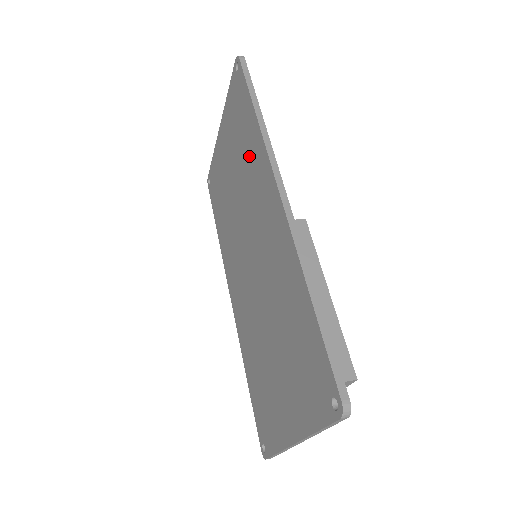
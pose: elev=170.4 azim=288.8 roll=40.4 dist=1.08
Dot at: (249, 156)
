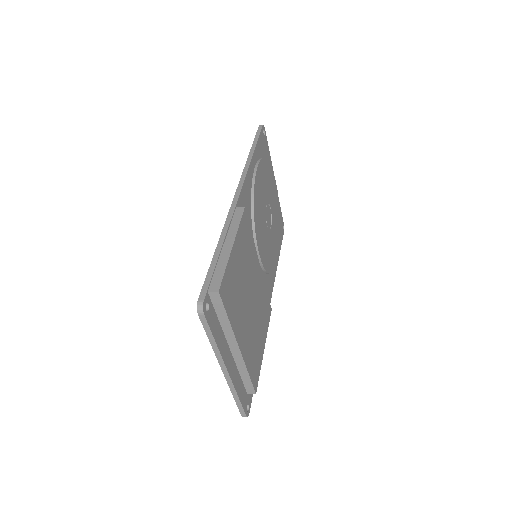
Dot at: occluded
